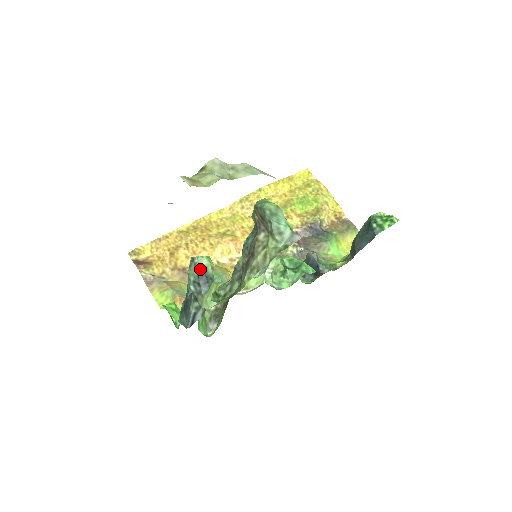
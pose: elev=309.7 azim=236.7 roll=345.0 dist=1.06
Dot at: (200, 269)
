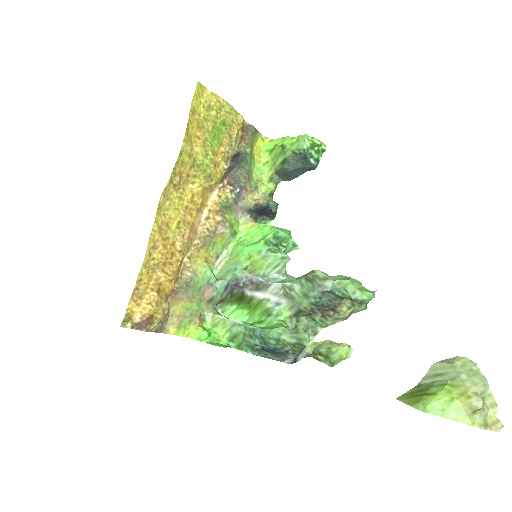
Dot at: occluded
